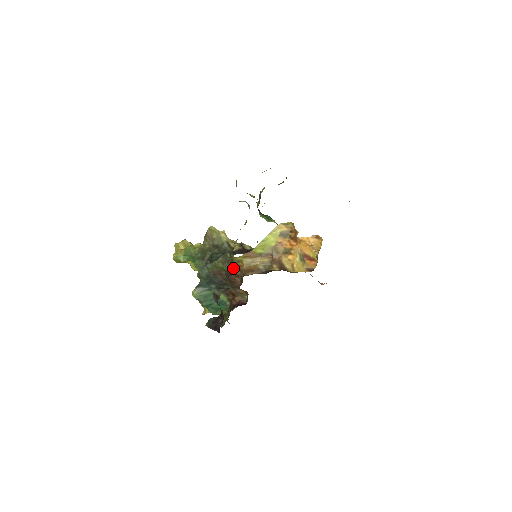
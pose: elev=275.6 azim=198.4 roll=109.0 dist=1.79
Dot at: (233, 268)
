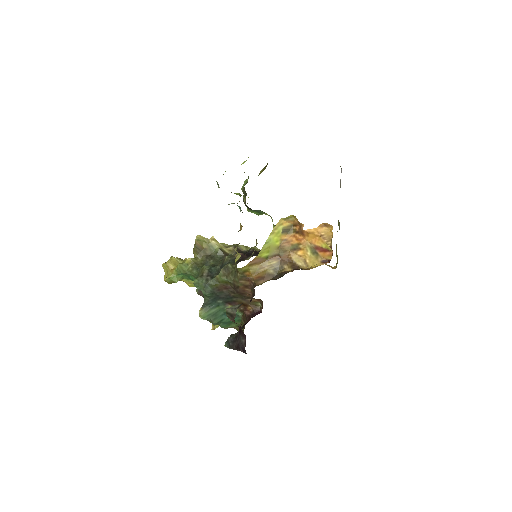
Dot at: (240, 280)
